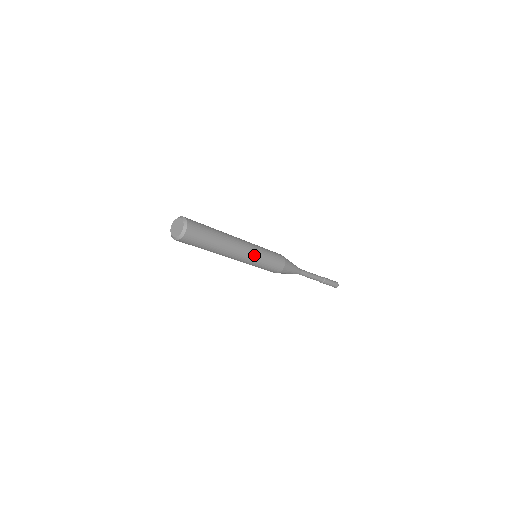
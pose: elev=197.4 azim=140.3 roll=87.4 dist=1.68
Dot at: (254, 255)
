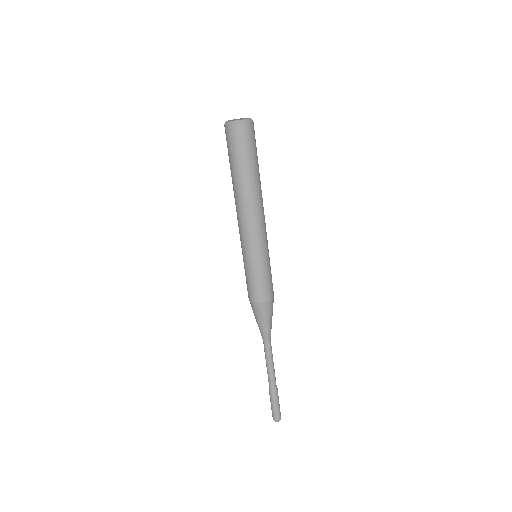
Dot at: (256, 243)
